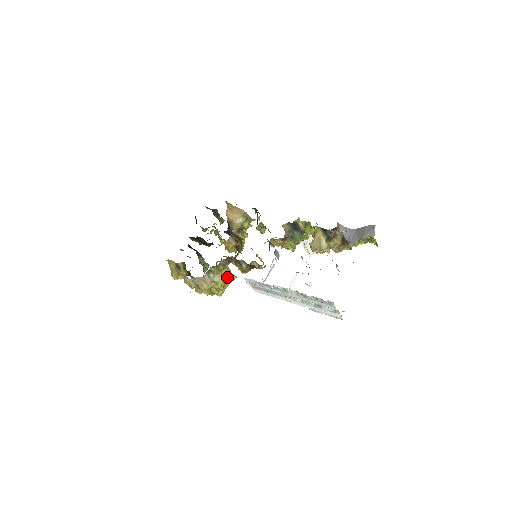
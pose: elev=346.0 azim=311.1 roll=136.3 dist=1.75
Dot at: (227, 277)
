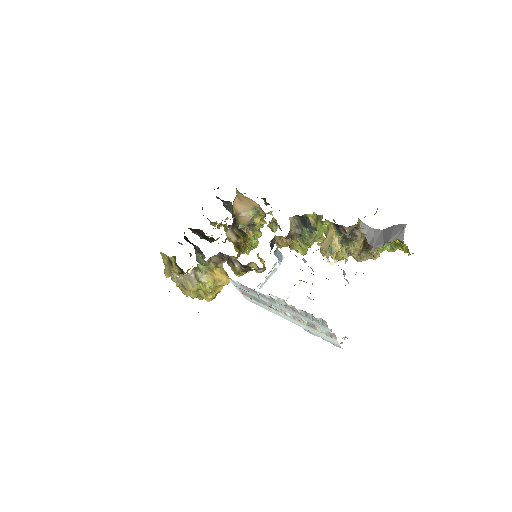
Dot at: (219, 279)
